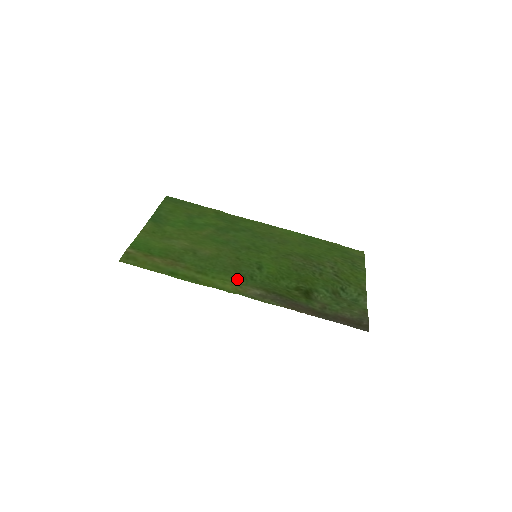
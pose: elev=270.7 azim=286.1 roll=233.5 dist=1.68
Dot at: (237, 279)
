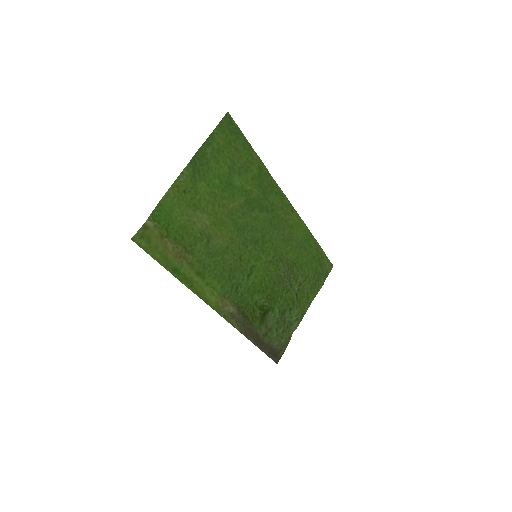
Dot at: (225, 290)
